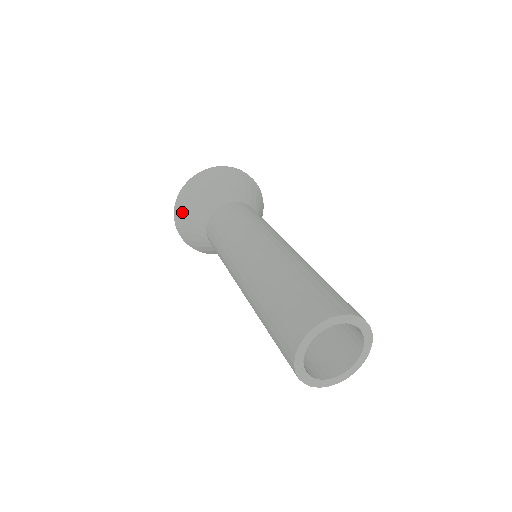
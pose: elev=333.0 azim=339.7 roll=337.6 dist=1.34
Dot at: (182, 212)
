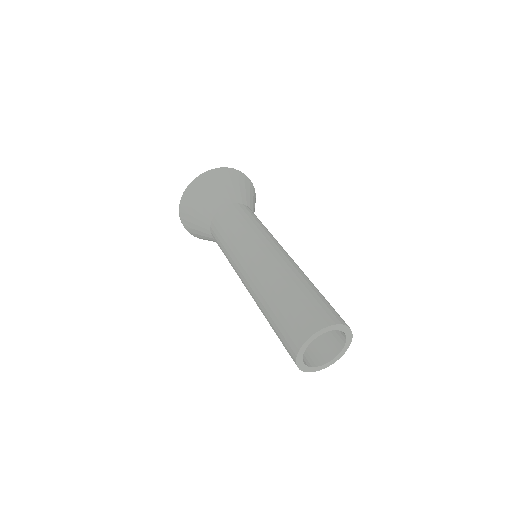
Dot at: (193, 233)
